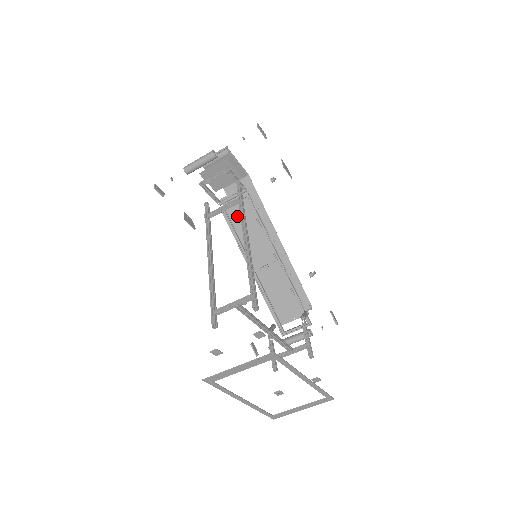
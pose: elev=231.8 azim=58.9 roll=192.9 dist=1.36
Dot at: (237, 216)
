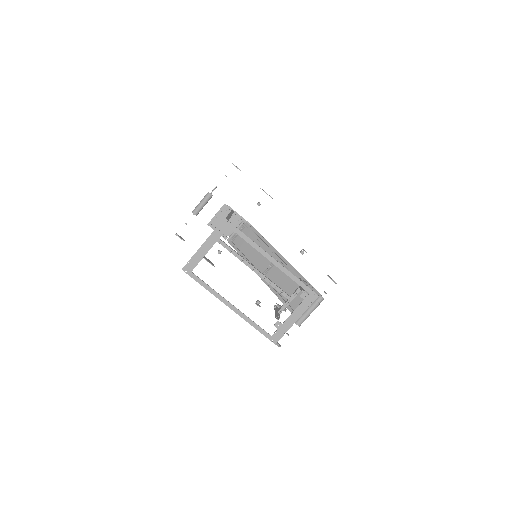
Dot at: (244, 246)
